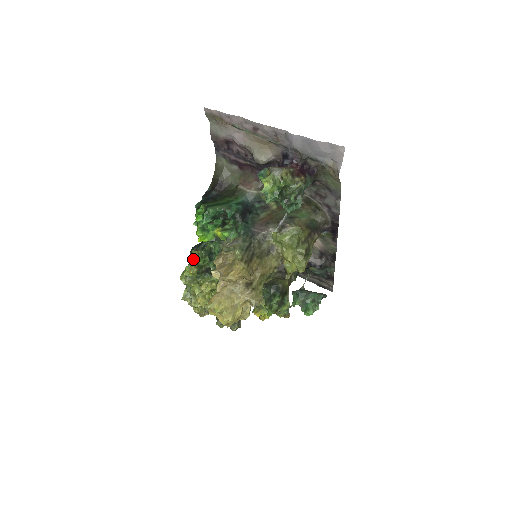
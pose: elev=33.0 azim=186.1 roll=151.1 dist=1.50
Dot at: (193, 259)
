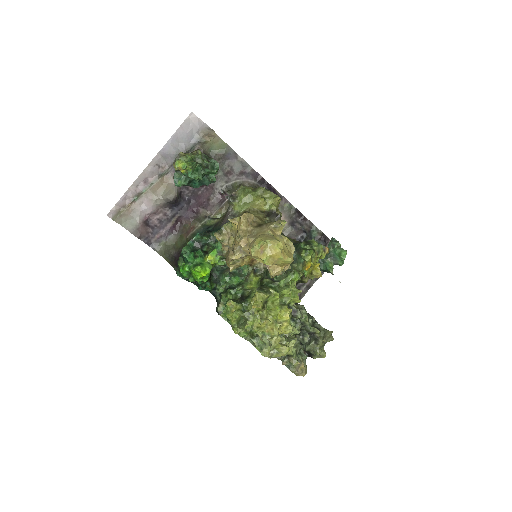
Dot at: (224, 309)
